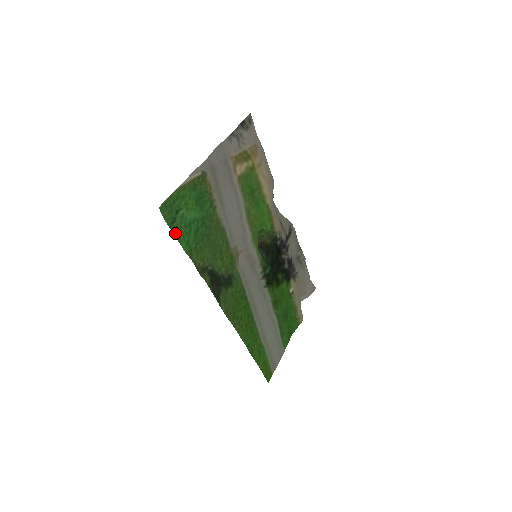
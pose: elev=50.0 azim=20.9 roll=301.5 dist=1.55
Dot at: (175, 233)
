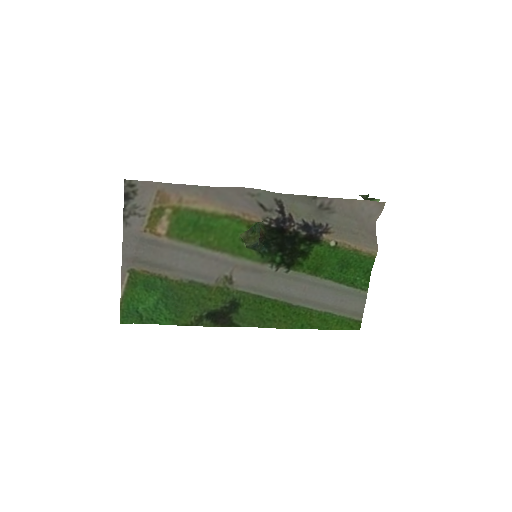
Dot at: (150, 322)
